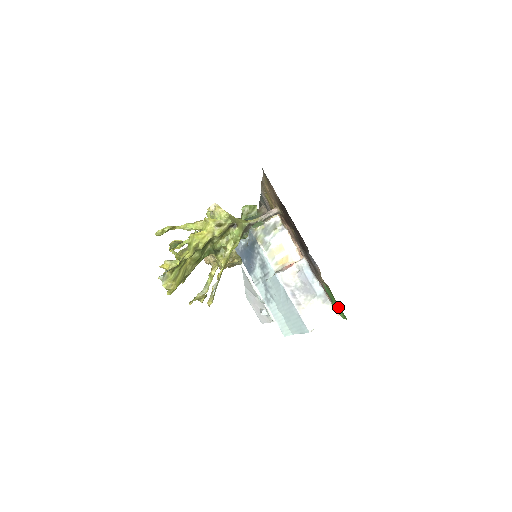
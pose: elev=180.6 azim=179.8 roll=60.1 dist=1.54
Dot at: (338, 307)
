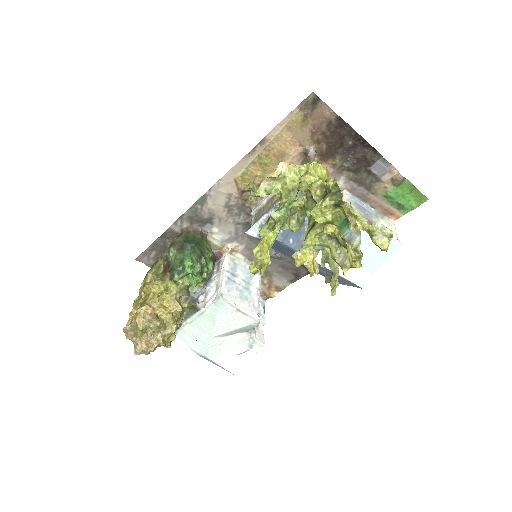
Dot at: (413, 198)
